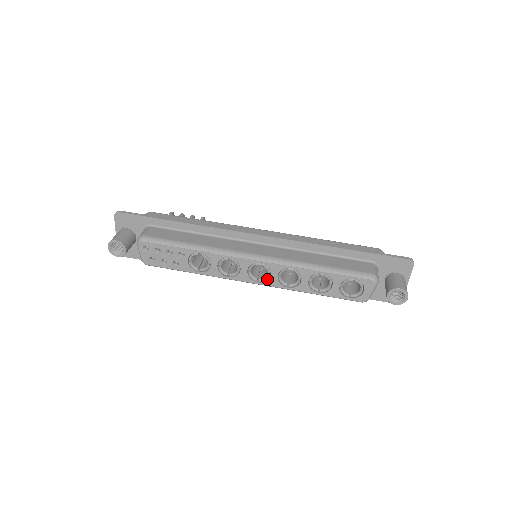
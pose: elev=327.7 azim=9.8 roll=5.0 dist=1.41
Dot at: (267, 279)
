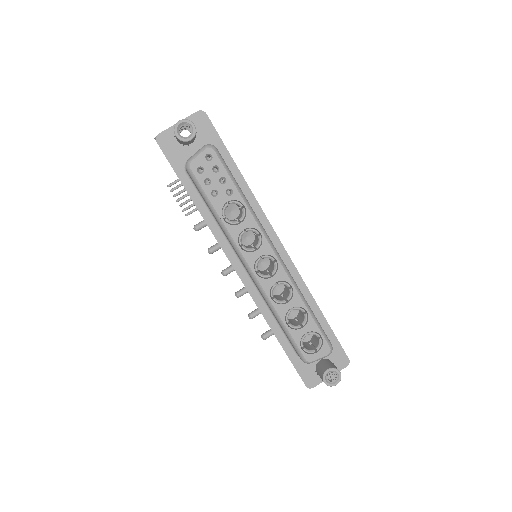
Dot at: (264, 277)
